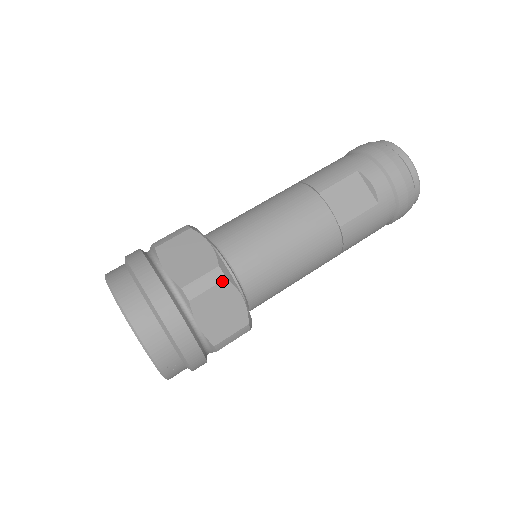
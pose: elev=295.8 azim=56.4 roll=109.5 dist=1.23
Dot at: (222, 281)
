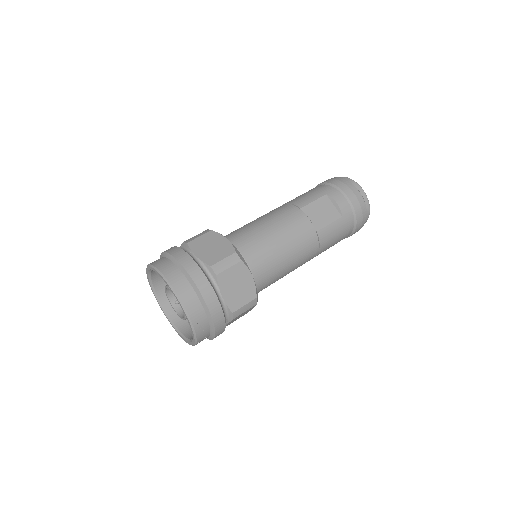
Dot at: (239, 262)
